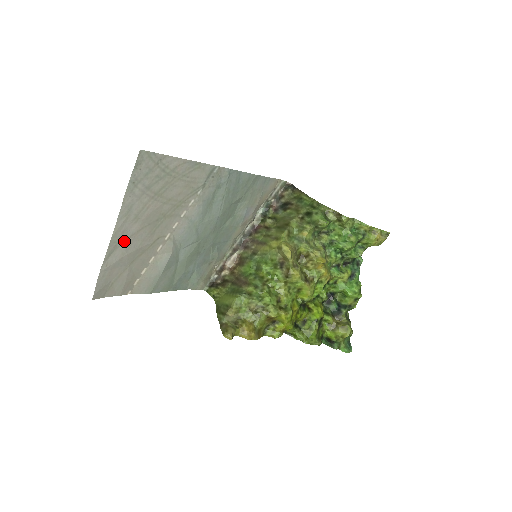
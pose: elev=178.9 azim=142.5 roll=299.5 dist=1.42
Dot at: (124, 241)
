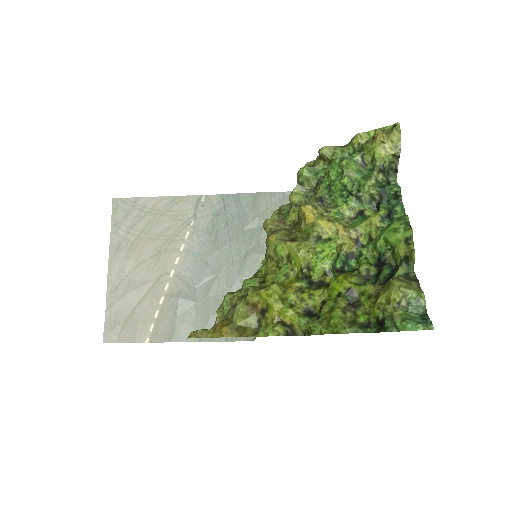
Dot at: (123, 280)
